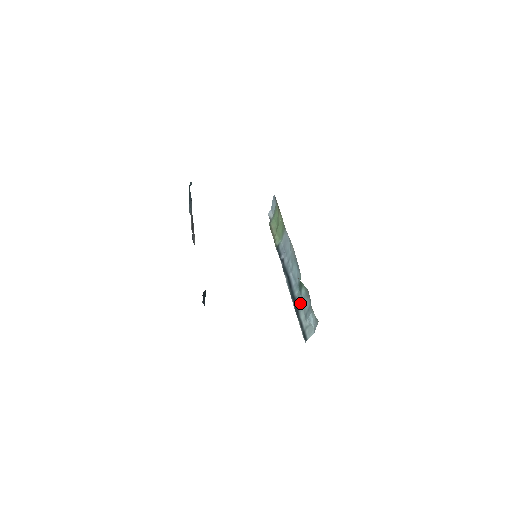
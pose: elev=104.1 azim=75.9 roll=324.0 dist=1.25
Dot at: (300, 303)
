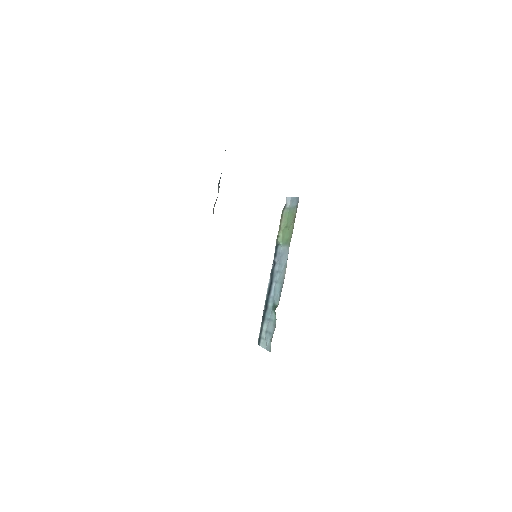
Dot at: (268, 317)
